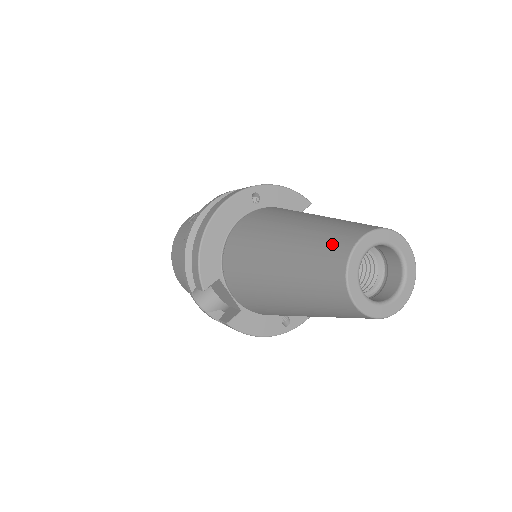
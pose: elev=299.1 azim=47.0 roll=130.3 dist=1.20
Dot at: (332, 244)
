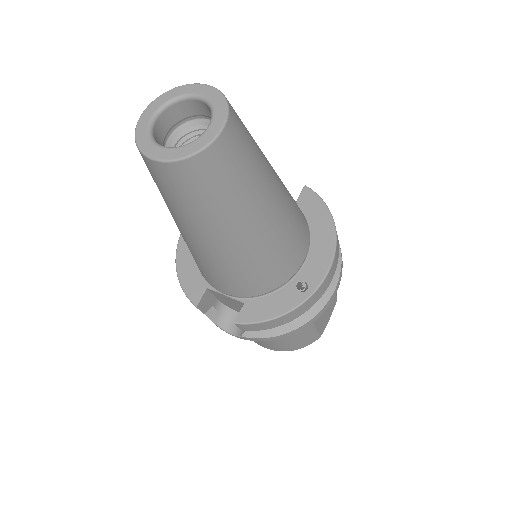
Dot at: occluded
